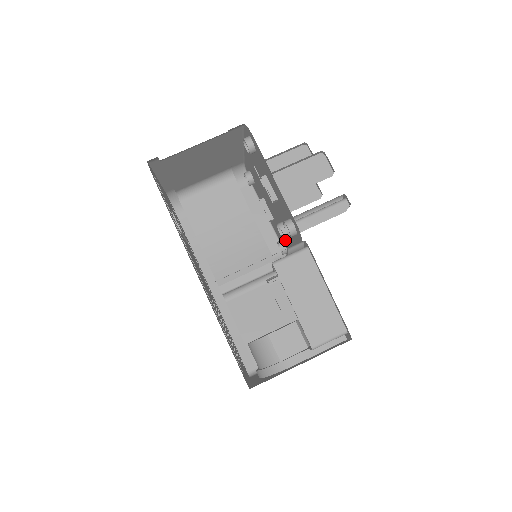
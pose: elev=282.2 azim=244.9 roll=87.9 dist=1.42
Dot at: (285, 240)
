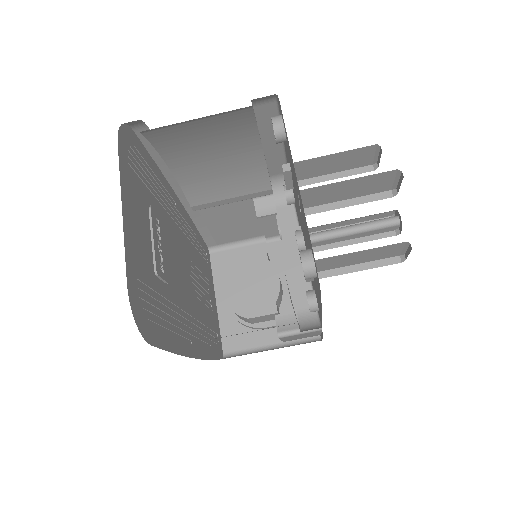
Dot at: (297, 211)
